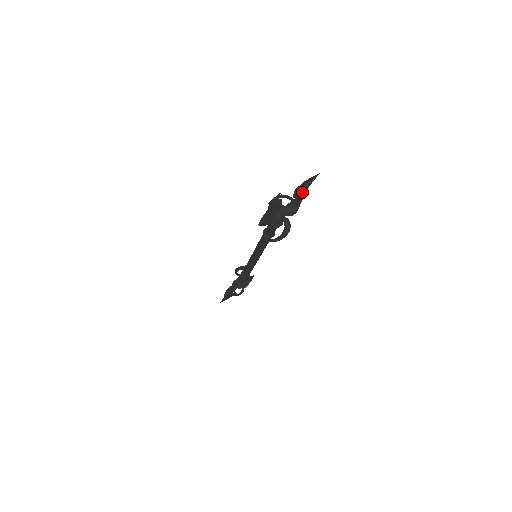
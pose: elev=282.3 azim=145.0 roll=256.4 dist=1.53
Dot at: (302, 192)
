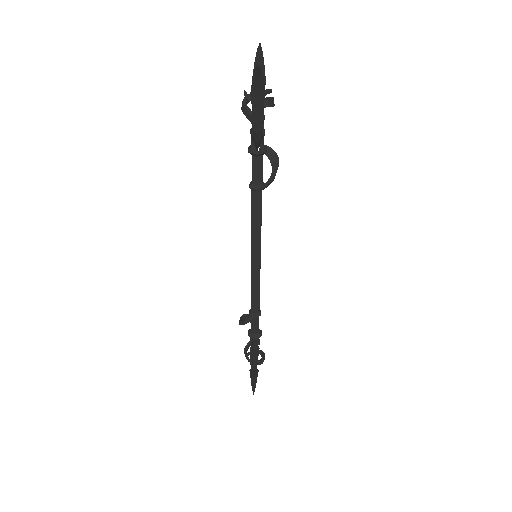
Dot at: (262, 72)
